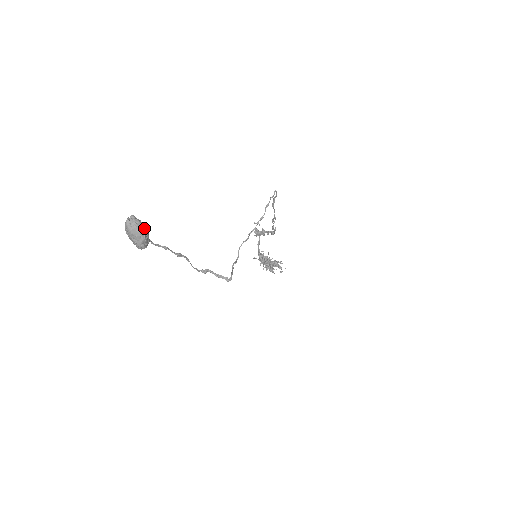
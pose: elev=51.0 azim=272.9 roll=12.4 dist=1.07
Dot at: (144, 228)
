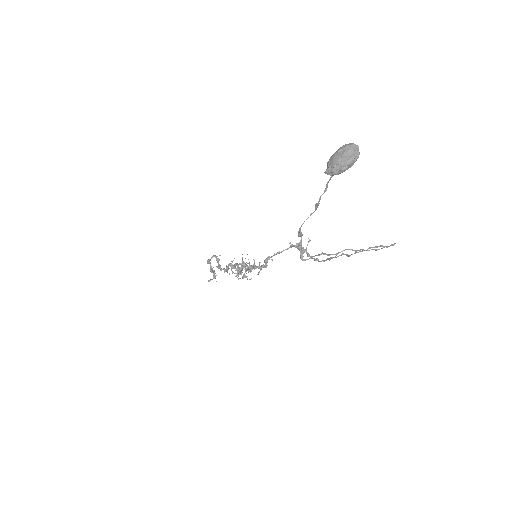
Dot at: (353, 163)
